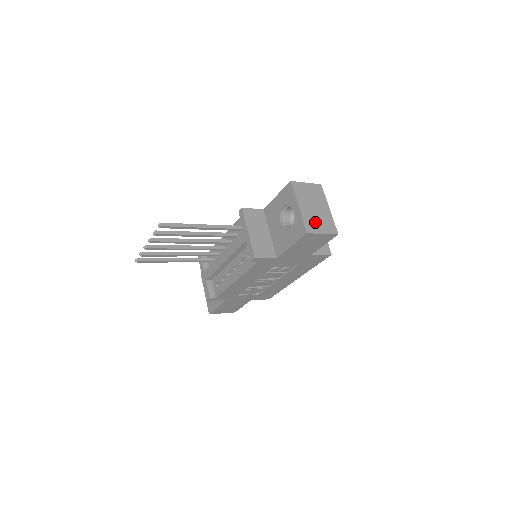
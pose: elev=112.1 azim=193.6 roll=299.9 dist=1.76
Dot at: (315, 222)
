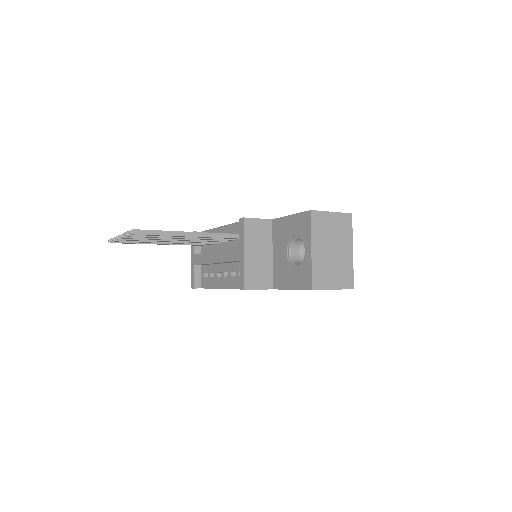
Dot at: (327, 273)
